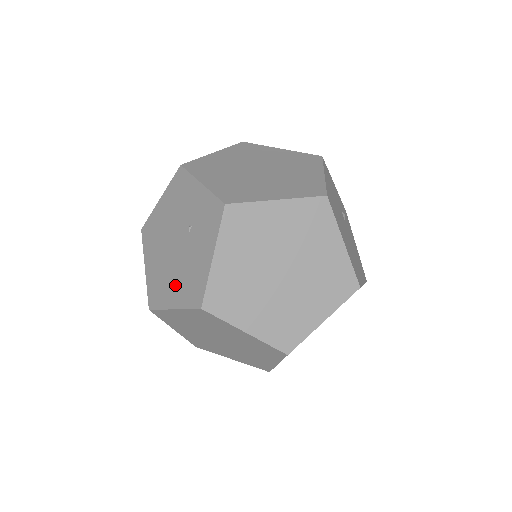
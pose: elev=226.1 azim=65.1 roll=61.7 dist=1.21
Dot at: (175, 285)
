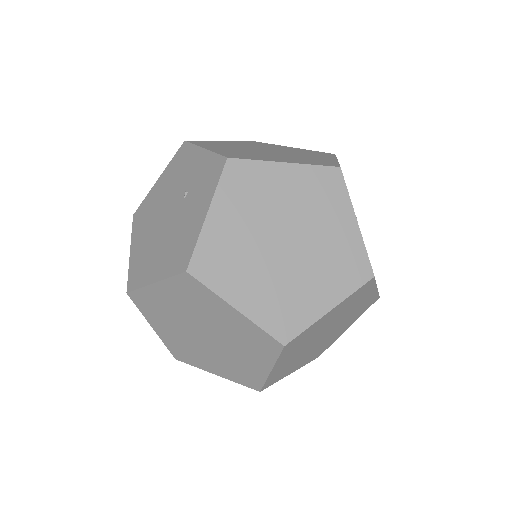
Dot at: (160, 257)
